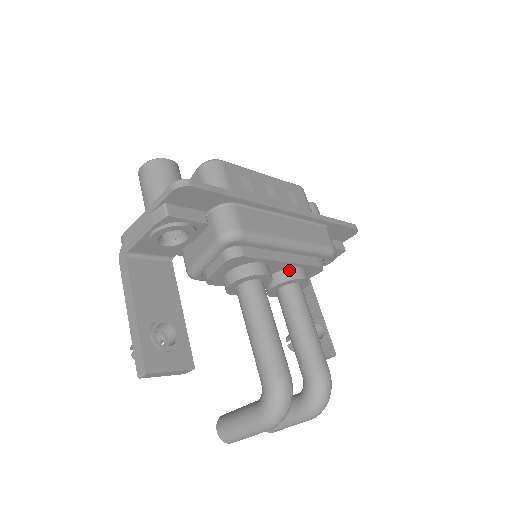
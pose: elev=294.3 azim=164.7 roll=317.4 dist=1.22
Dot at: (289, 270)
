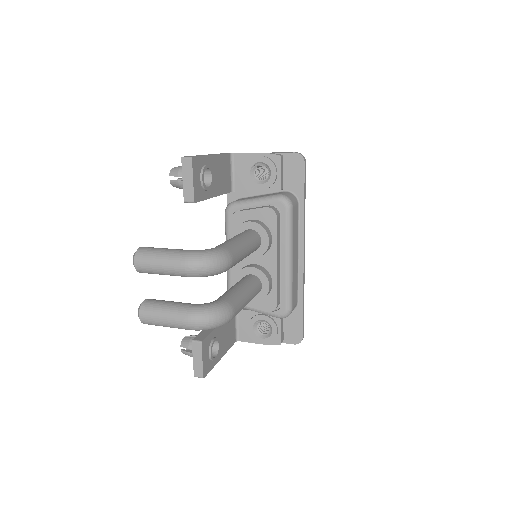
Dot at: (268, 273)
